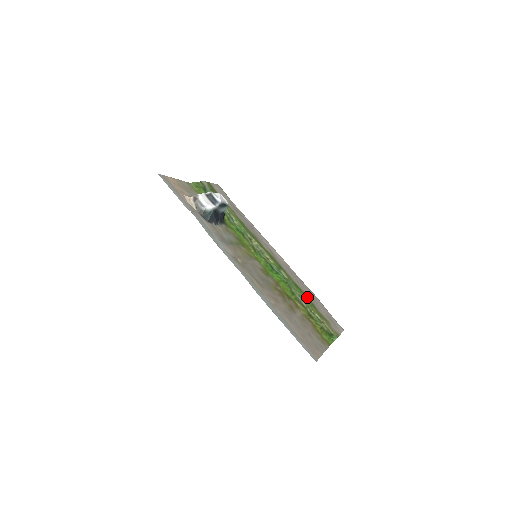
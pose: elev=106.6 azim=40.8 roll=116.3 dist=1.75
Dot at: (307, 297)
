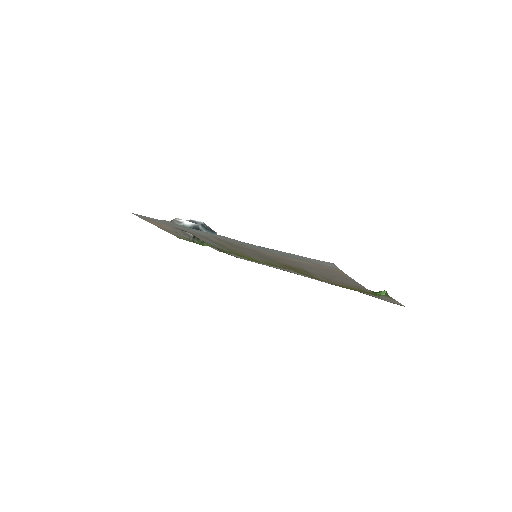
Dot at: occluded
